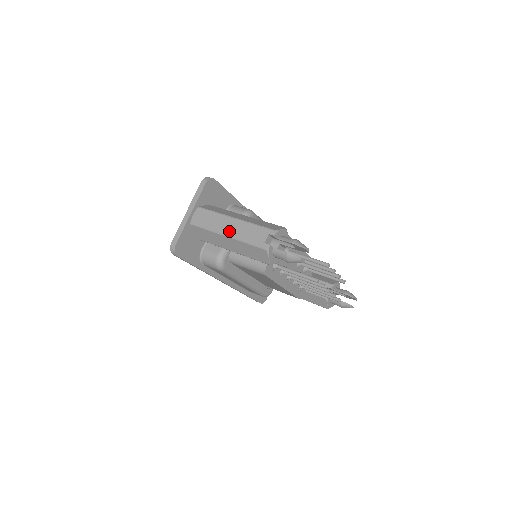
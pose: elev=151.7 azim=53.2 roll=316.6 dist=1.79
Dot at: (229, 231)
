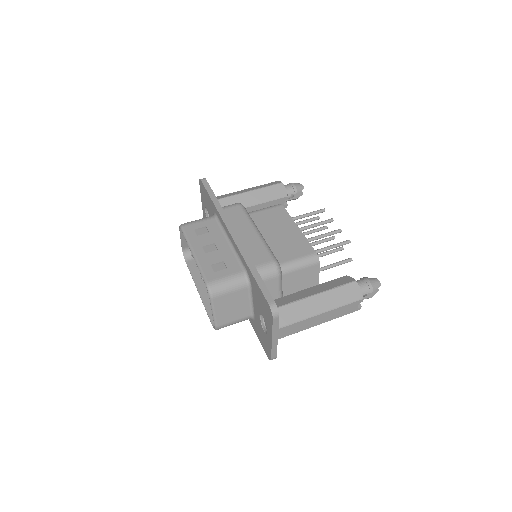
Dot at: (322, 321)
